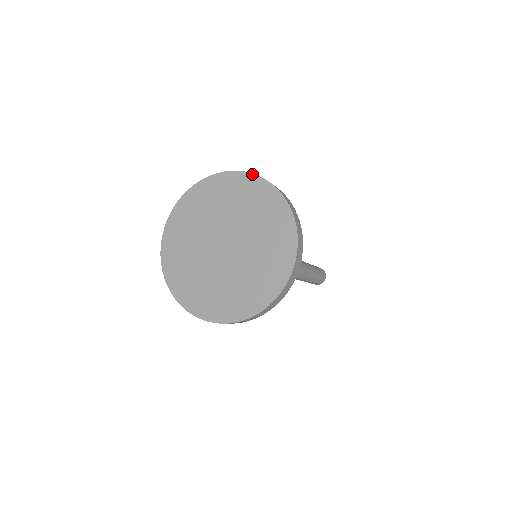
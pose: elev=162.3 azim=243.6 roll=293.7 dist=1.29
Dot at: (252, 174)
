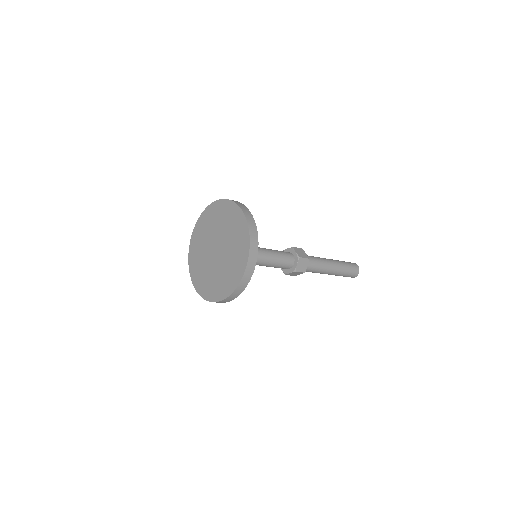
Dot at: (235, 203)
